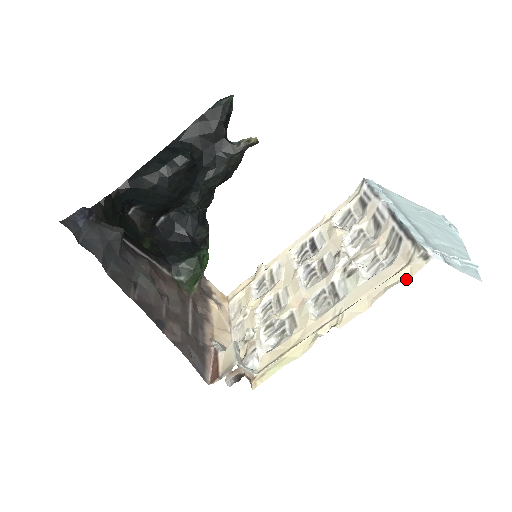
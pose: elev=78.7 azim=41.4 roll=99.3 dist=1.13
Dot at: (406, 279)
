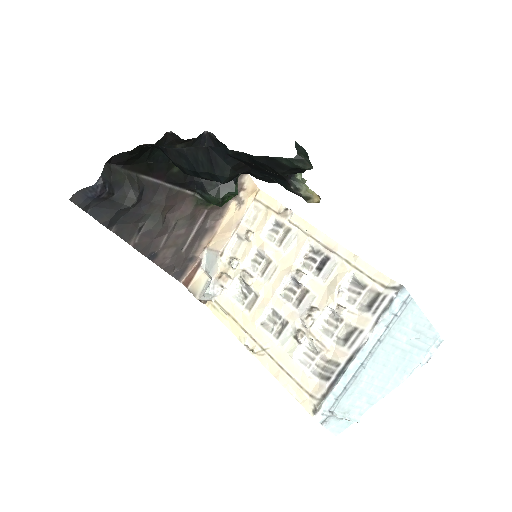
Dot at: (297, 399)
